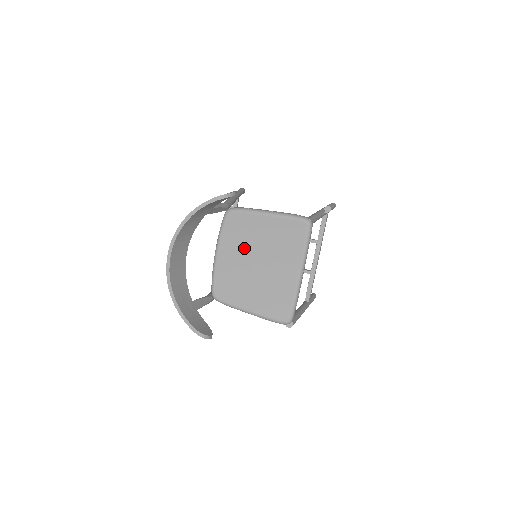
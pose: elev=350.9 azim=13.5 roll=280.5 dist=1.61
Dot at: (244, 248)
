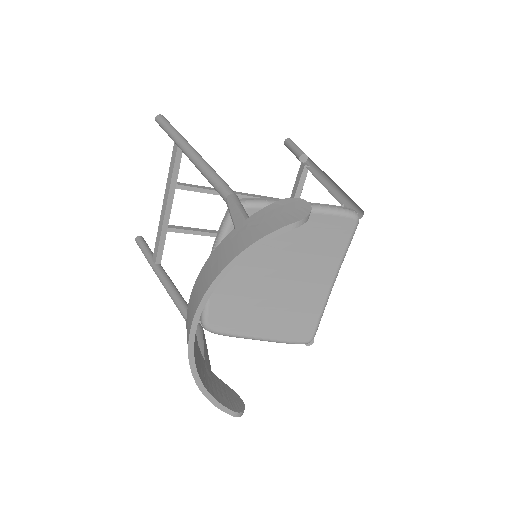
Dot at: (260, 259)
